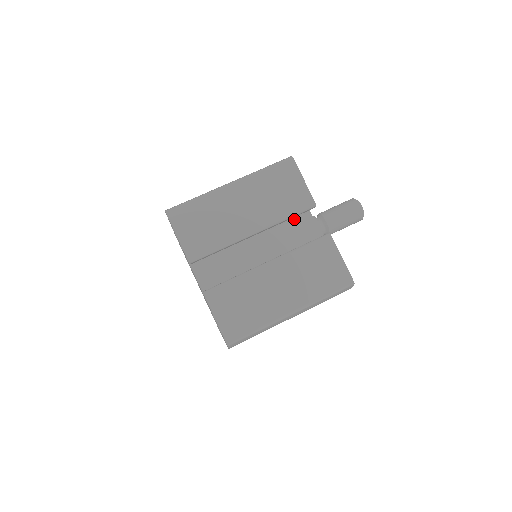
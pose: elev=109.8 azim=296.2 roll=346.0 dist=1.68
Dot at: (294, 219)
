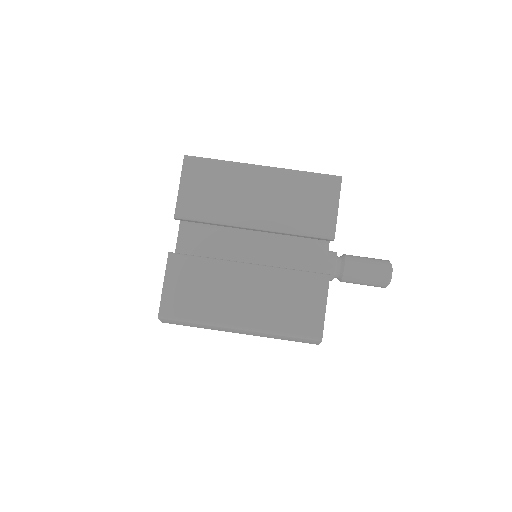
Dot at: (308, 241)
